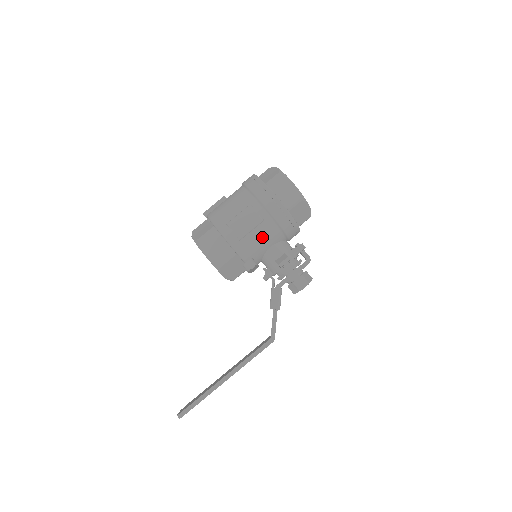
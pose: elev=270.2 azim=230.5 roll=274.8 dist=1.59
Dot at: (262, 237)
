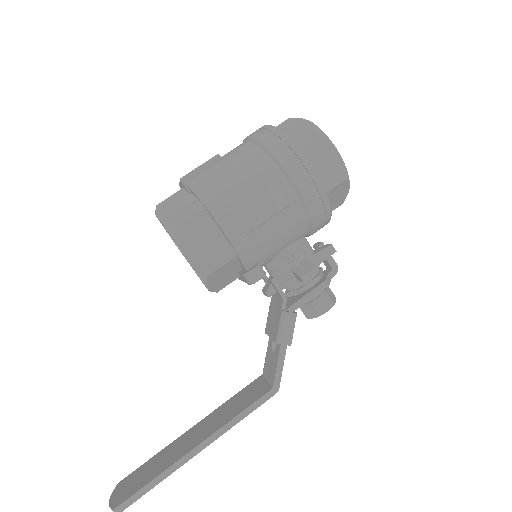
Dot at: (281, 232)
